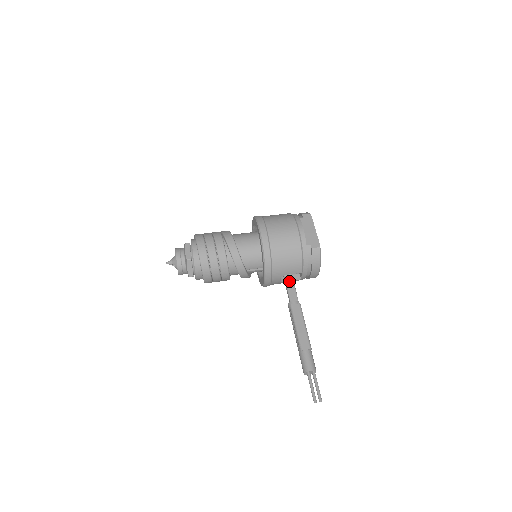
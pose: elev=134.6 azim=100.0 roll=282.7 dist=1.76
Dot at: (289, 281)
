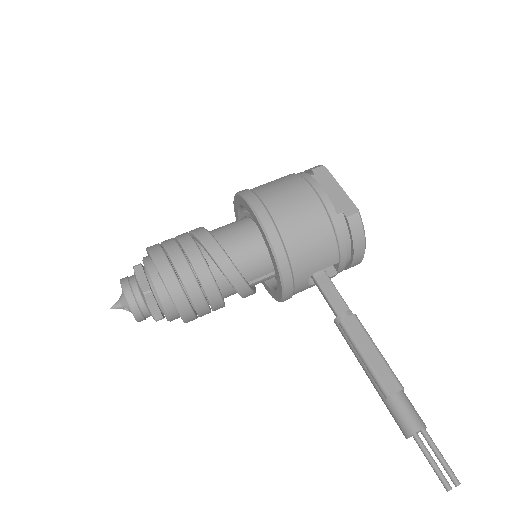
Dot at: (323, 281)
